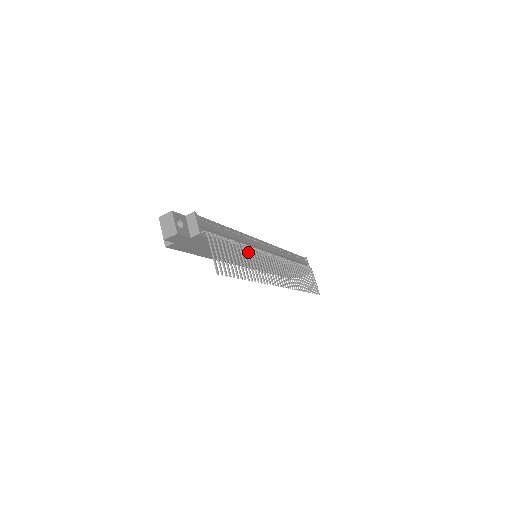
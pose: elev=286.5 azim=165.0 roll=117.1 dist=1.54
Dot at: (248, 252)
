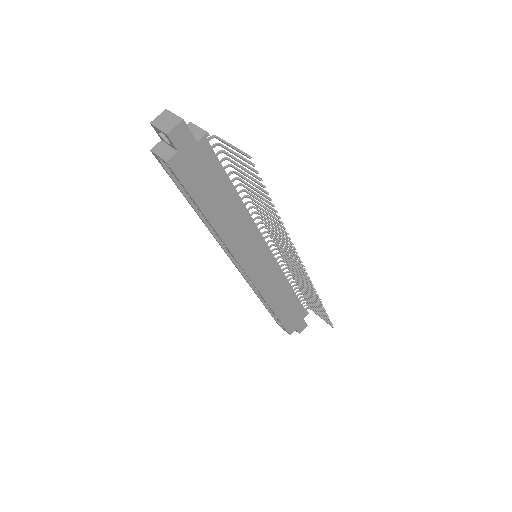
Dot at: (257, 205)
